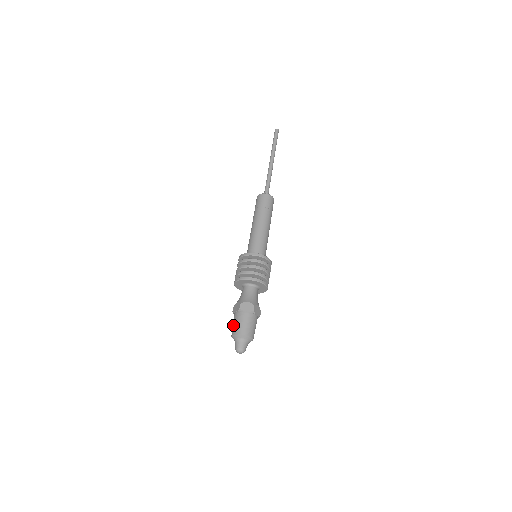
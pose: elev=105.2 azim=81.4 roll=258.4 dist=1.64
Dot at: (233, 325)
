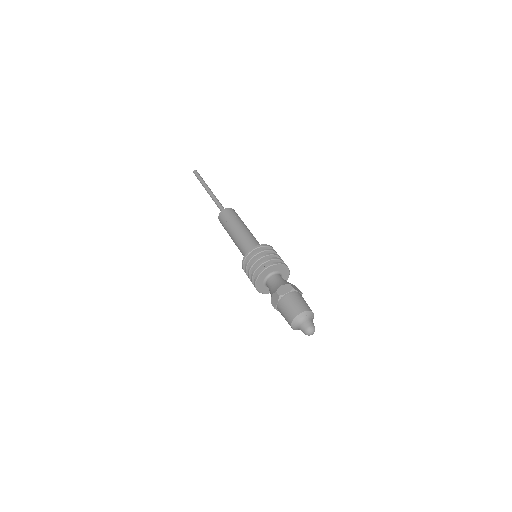
Dot at: (285, 315)
